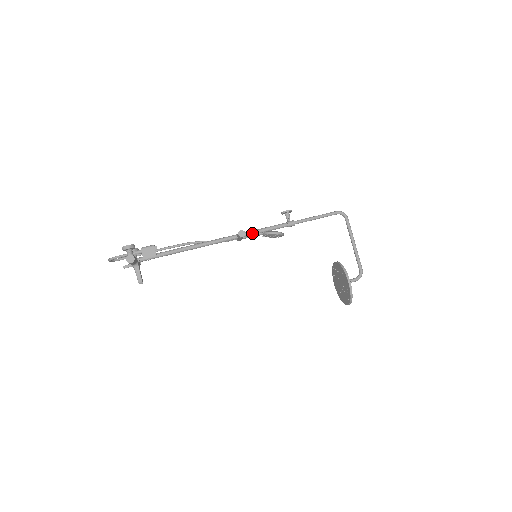
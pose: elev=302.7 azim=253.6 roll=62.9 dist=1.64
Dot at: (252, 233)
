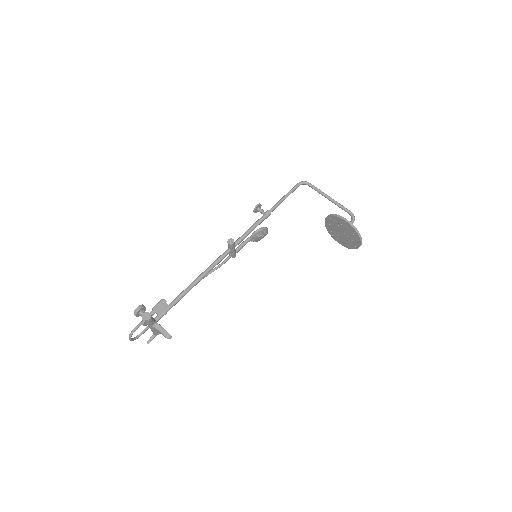
Dot at: (240, 239)
